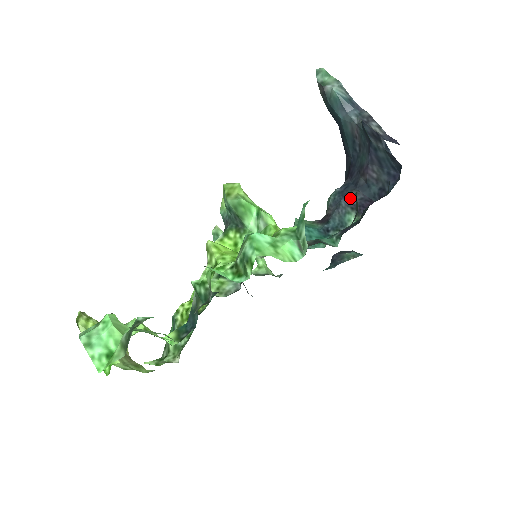
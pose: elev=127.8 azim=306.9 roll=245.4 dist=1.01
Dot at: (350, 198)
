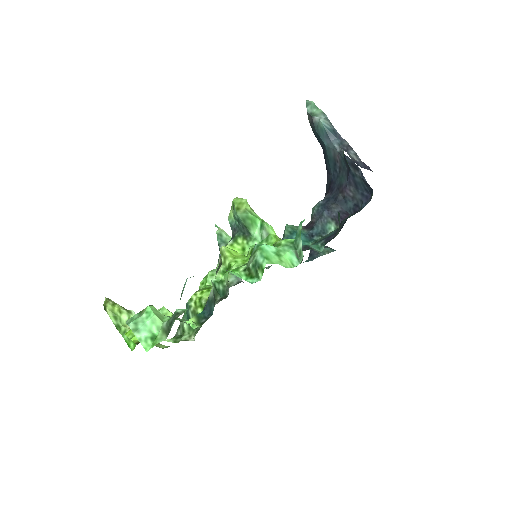
Dot at: (331, 210)
